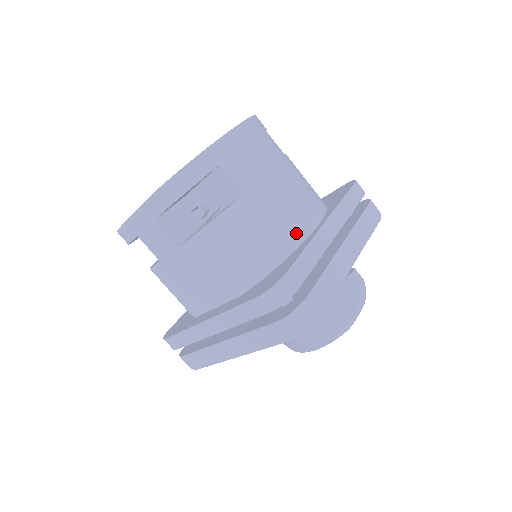
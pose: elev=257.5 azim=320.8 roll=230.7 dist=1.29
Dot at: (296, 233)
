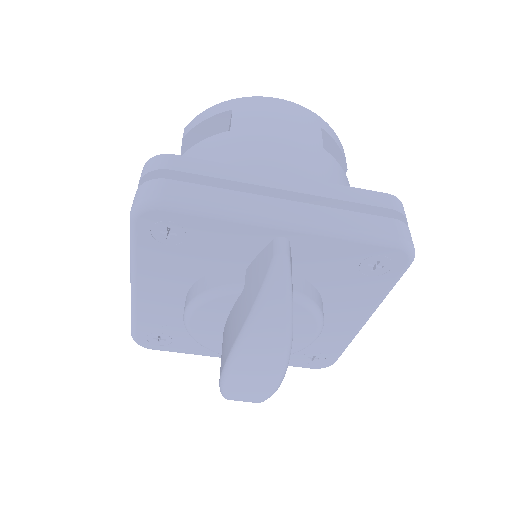
Dot at: occluded
